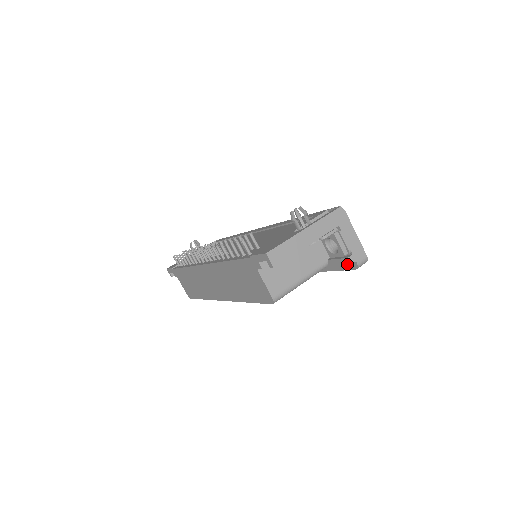
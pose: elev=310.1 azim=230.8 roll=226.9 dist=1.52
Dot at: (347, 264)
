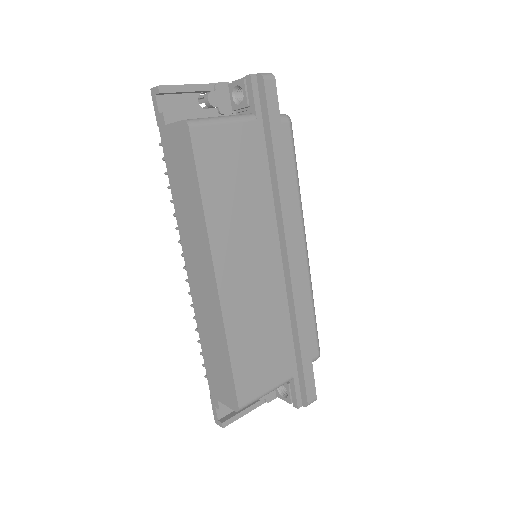
Dot at: (250, 80)
